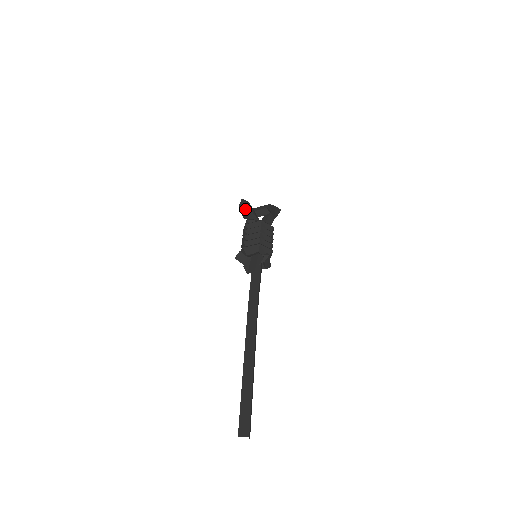
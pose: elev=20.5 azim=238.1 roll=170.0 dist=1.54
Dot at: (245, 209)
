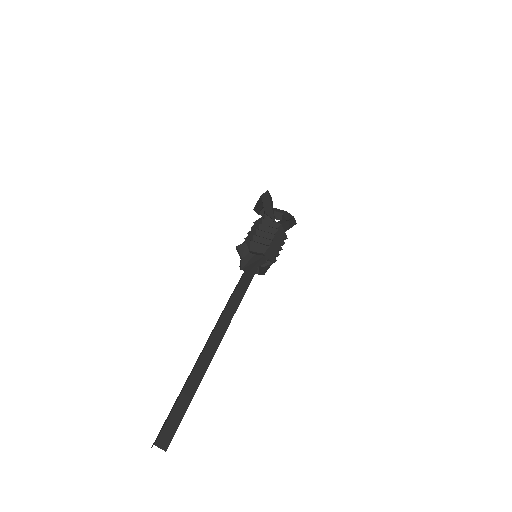
Dot at: (266, 202)
